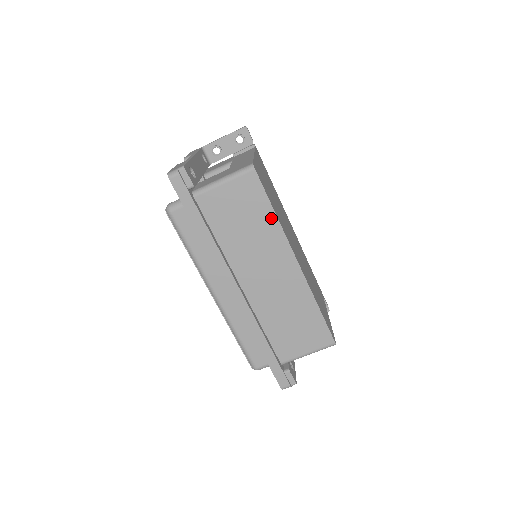
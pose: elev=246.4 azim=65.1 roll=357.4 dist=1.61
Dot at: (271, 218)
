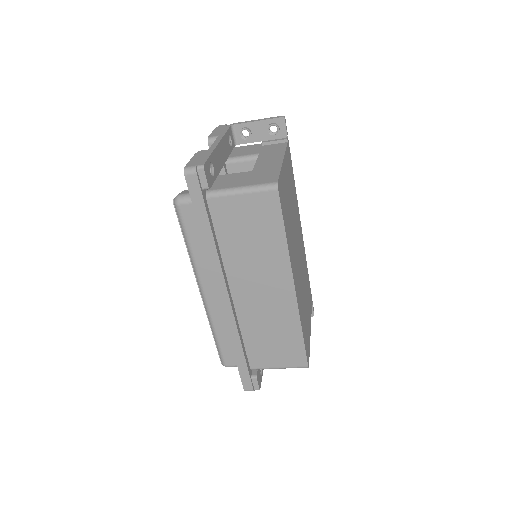
Dot at: (280, 241)
